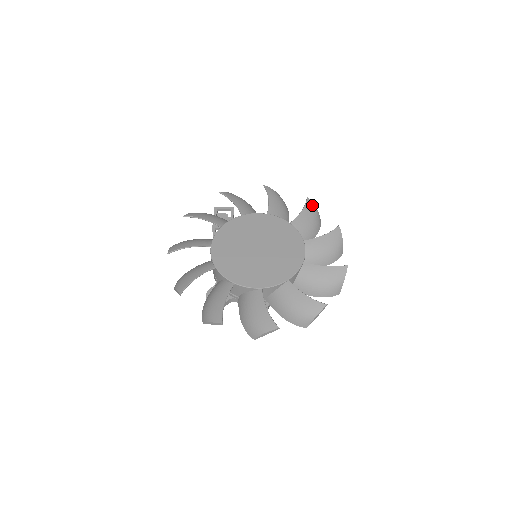
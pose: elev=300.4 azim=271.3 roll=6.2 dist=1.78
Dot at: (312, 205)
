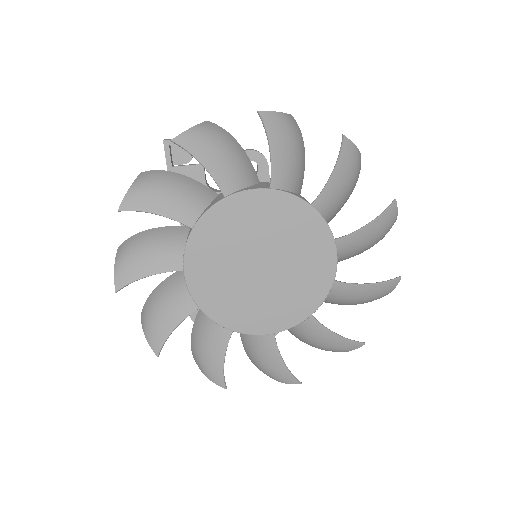
Dot at: (351, 150)
